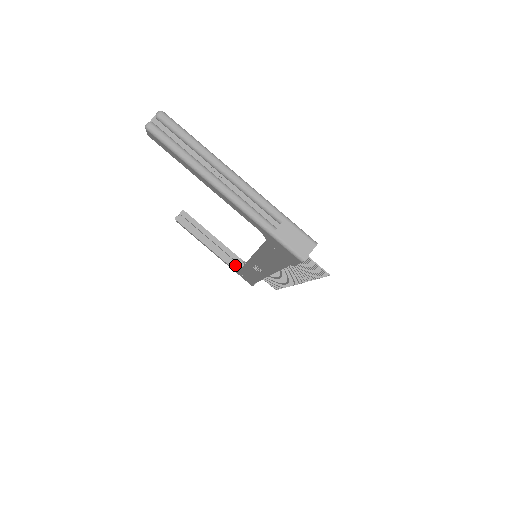
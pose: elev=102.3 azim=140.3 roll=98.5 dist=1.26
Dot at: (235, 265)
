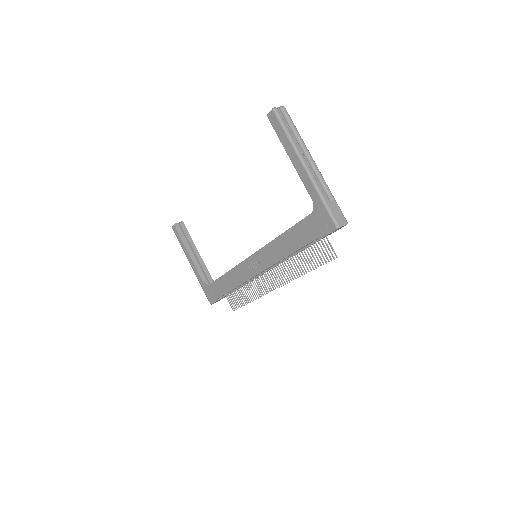
Dot at: (206, 280)
